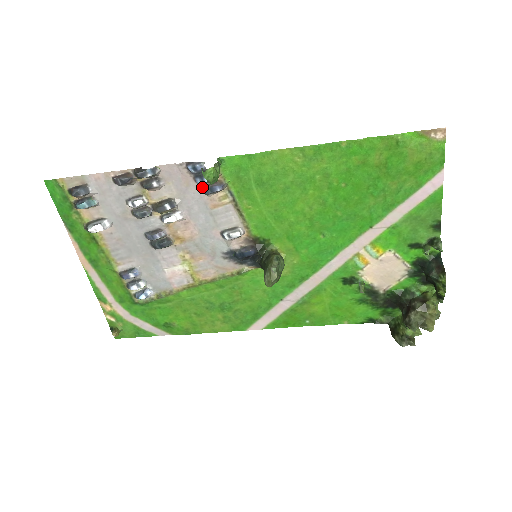
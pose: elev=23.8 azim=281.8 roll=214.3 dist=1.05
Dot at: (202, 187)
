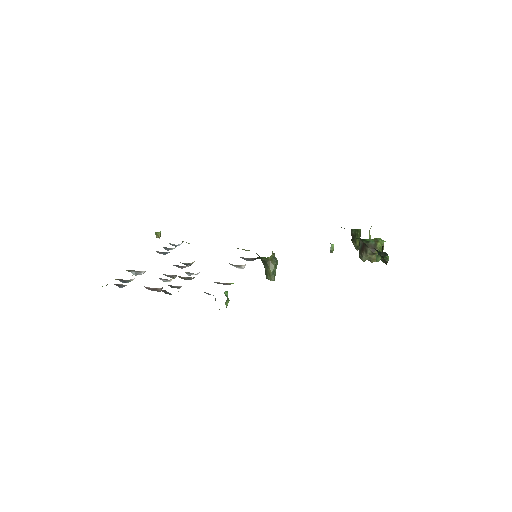
Dot at: (214, 282)
